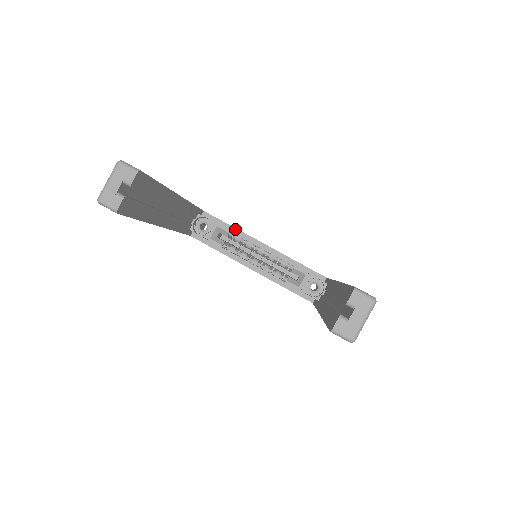
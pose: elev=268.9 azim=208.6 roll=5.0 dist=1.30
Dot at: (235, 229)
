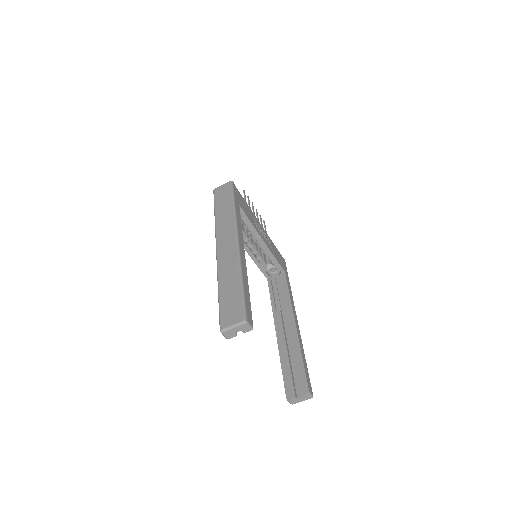
Dot at: (252, 226)
